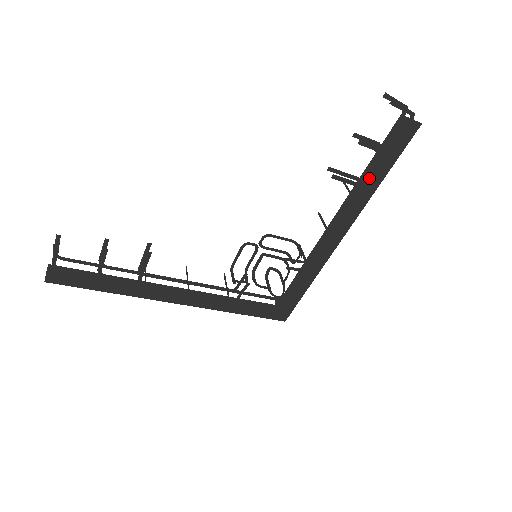
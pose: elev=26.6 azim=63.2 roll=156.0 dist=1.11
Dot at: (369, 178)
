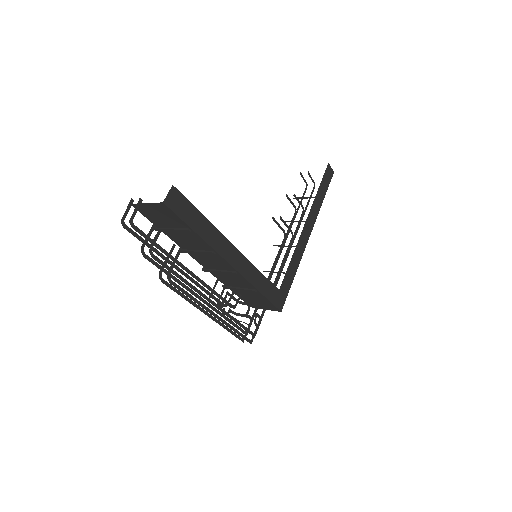
Dot at: (319, 196)
